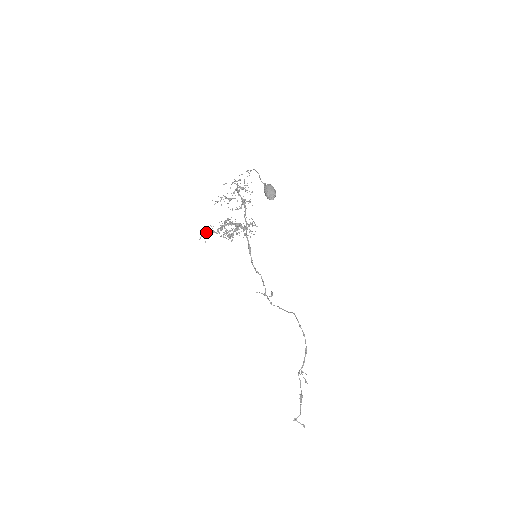
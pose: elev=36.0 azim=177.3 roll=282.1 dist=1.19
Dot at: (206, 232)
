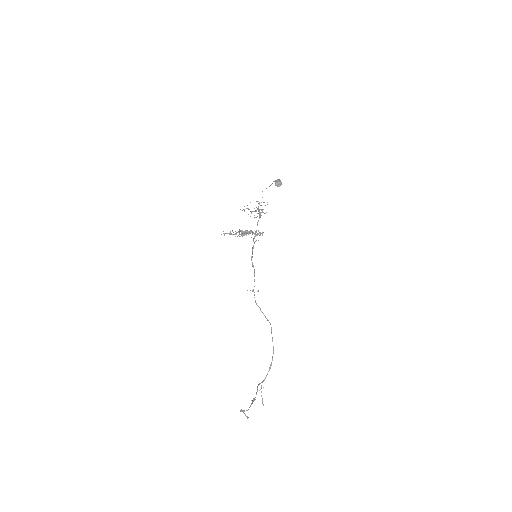
Dot at: (227, 233)
